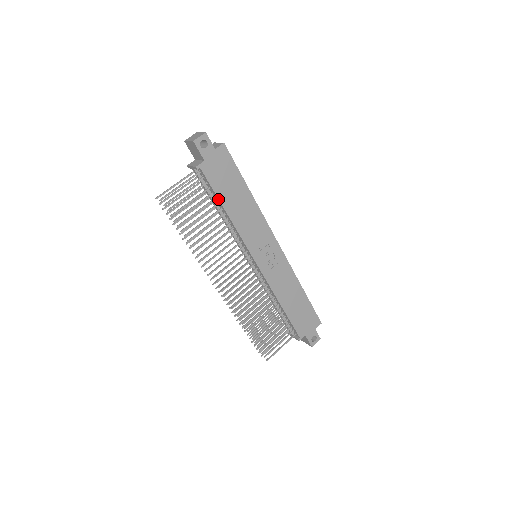
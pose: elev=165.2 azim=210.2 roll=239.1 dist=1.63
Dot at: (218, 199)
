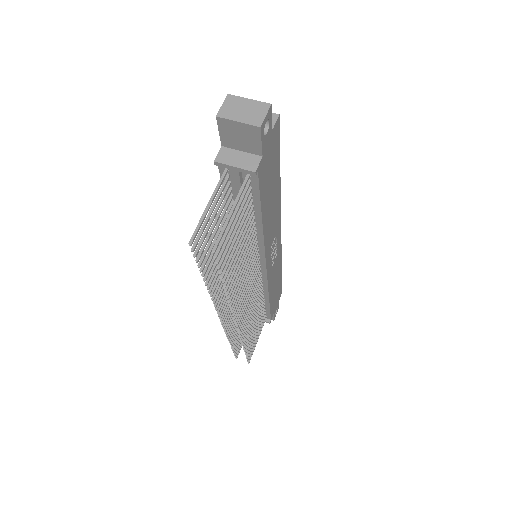
Dot at: (260, 209)
